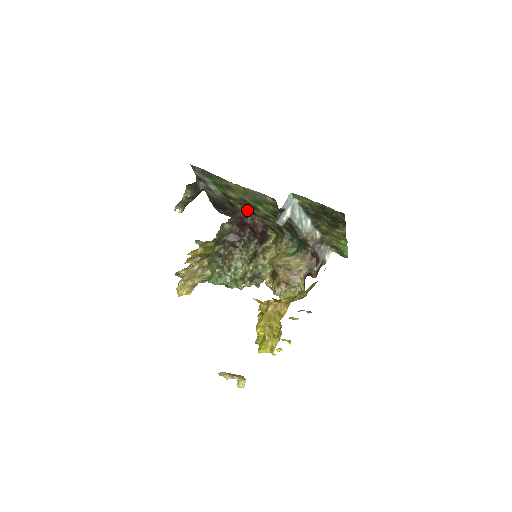
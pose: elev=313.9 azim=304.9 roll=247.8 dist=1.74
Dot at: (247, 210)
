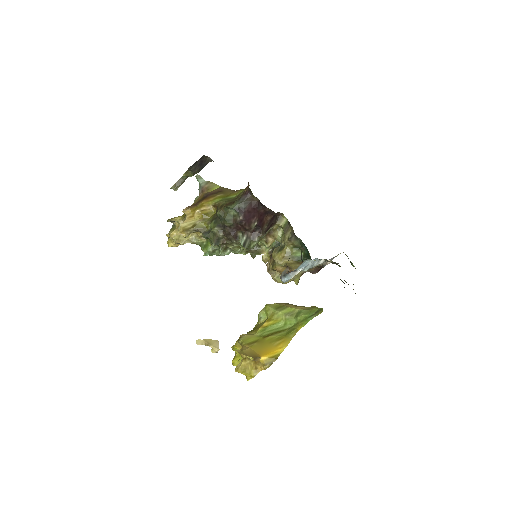
Dot at: occluded
